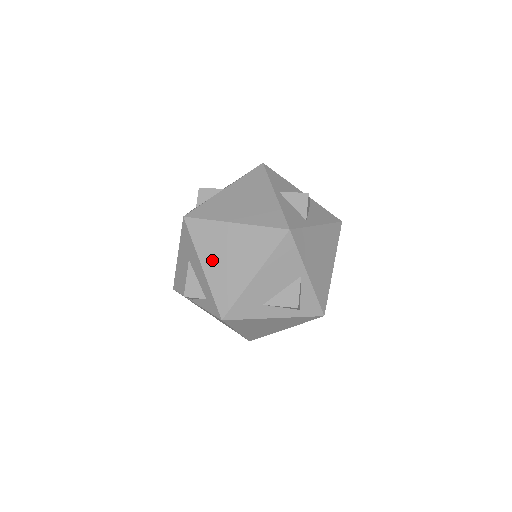
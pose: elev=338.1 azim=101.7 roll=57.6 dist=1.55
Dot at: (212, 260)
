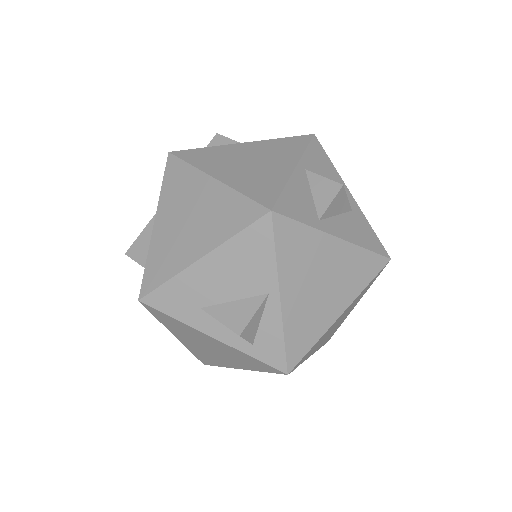
Dot at: (168, 217)
